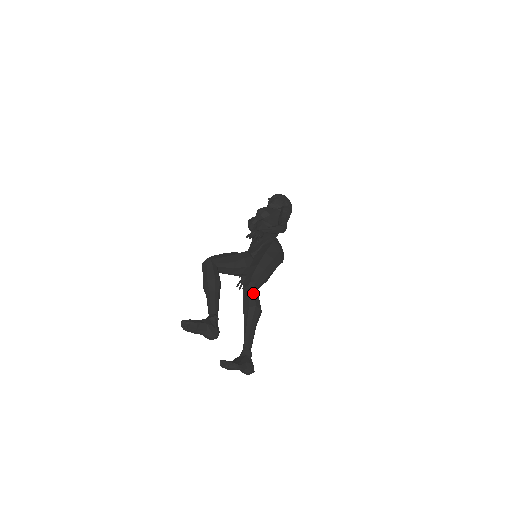
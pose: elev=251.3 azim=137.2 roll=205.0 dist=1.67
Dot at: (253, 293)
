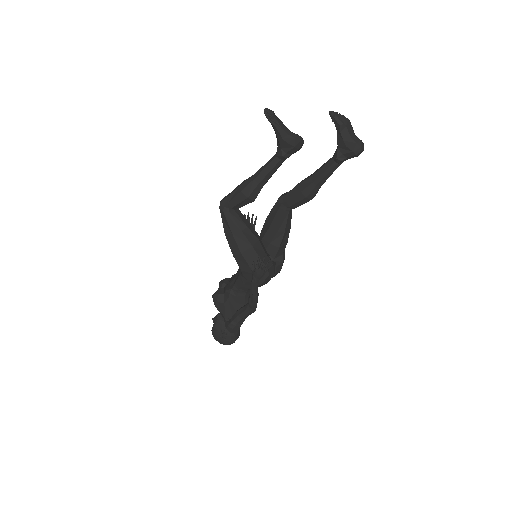
Dot at: occluded
